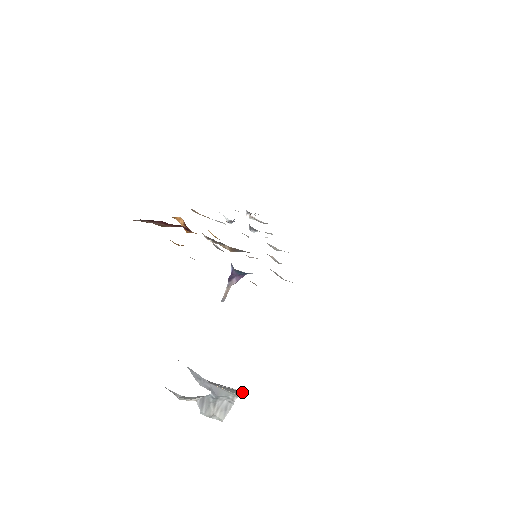
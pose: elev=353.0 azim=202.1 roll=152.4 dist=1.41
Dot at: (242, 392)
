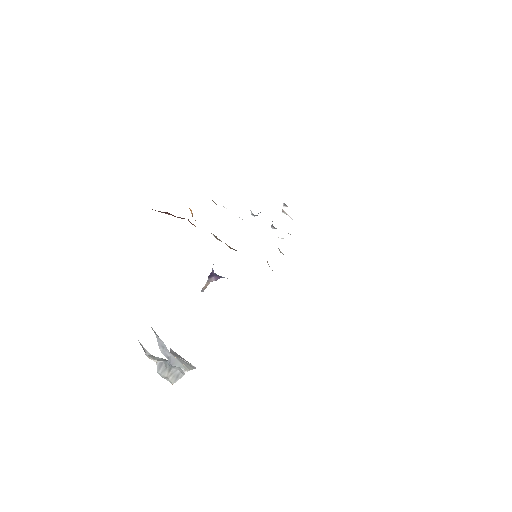
Dot at: (195, 368)
